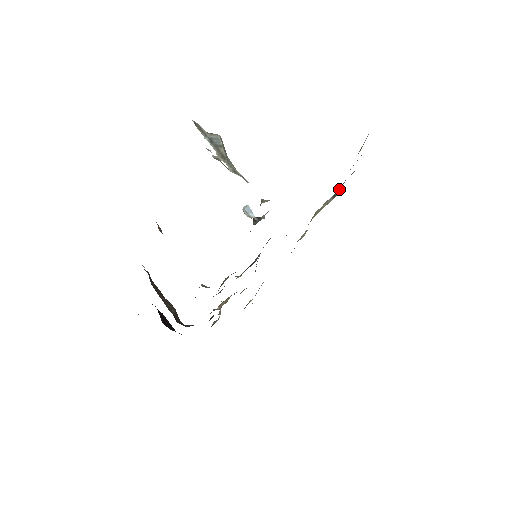
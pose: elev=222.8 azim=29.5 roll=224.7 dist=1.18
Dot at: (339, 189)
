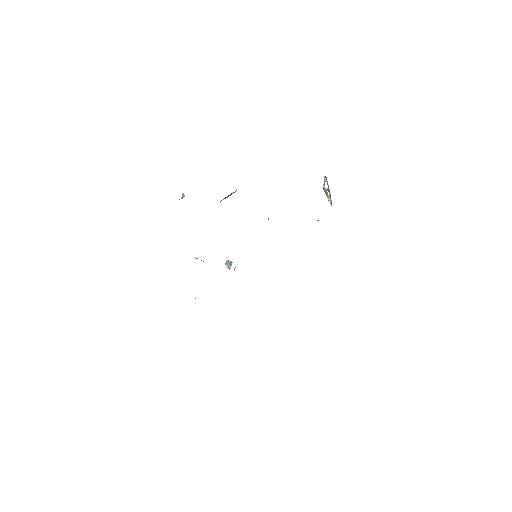
Dot at: occluded
